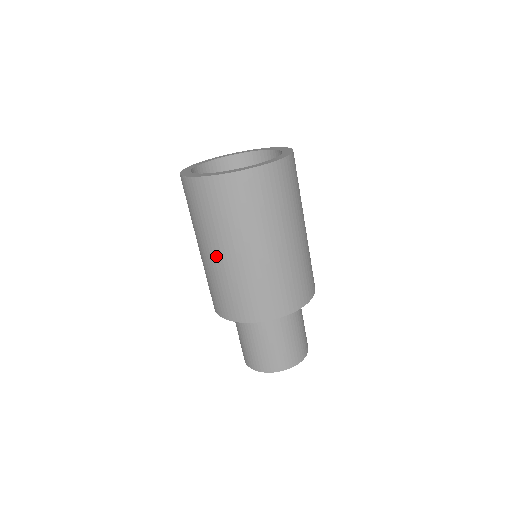
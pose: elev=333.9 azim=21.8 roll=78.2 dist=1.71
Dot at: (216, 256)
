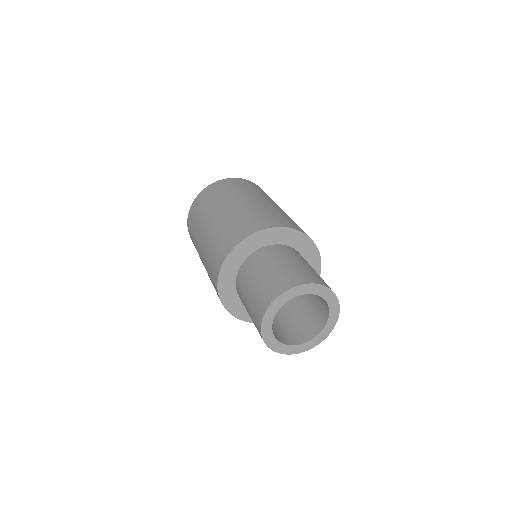
Dot at: (202, 243)
